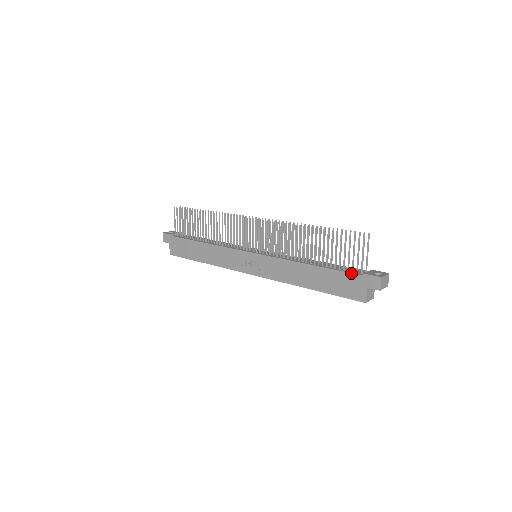
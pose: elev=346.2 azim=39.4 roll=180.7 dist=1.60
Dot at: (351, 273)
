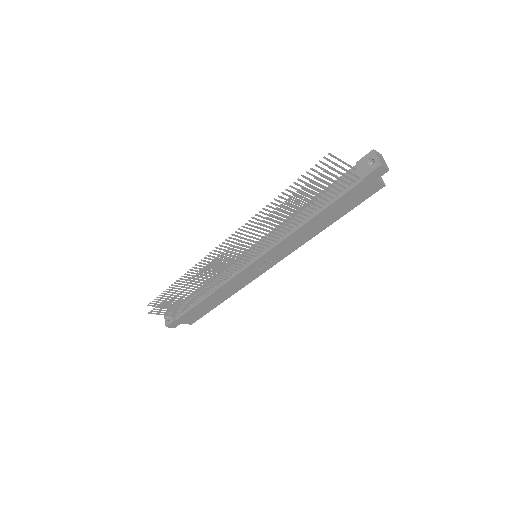
Dot at: (353, 188)
